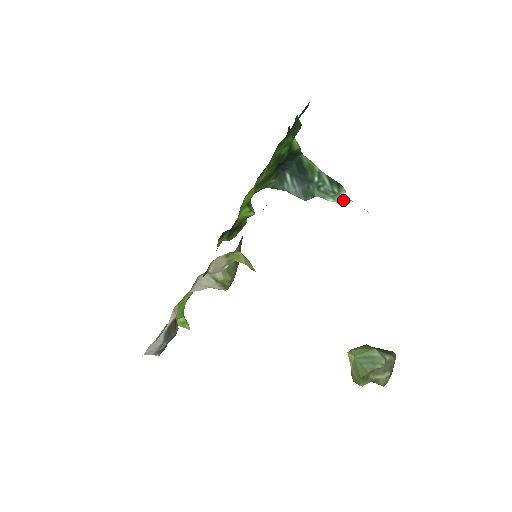
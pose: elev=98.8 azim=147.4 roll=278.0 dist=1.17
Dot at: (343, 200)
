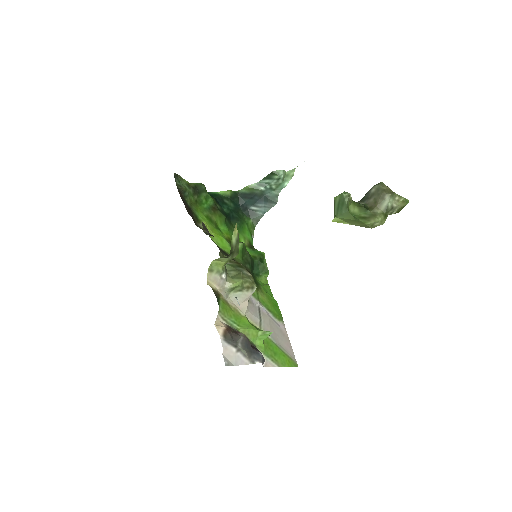
Dot at: (291, 174)
